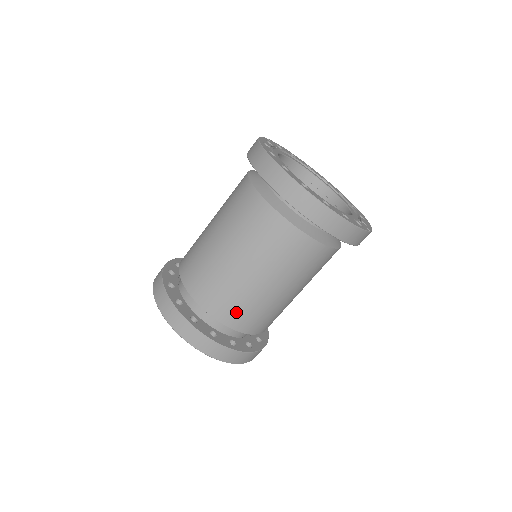
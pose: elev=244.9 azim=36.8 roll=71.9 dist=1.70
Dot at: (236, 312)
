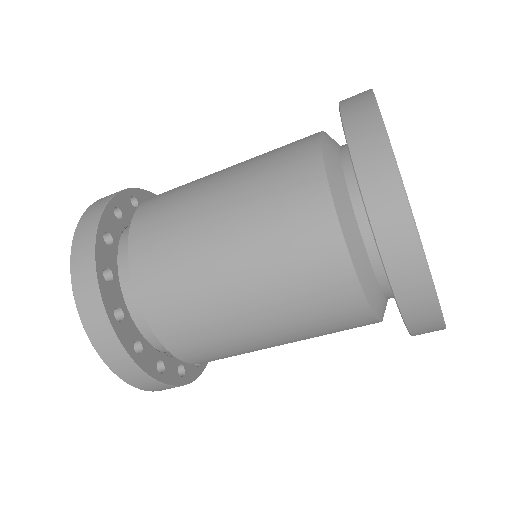
Dot at: occluded
